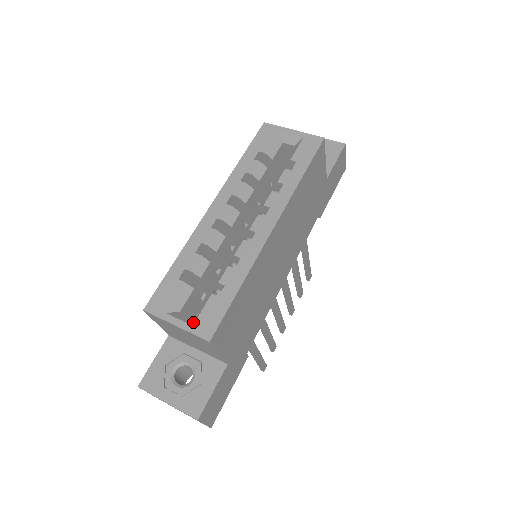
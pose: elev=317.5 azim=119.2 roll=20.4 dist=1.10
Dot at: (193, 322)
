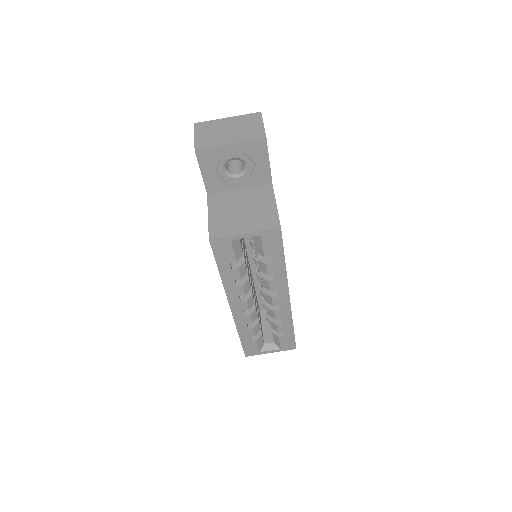
Dot at: (279, 347)
